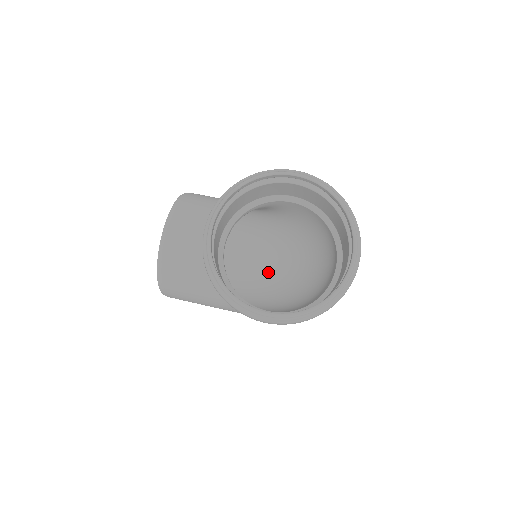
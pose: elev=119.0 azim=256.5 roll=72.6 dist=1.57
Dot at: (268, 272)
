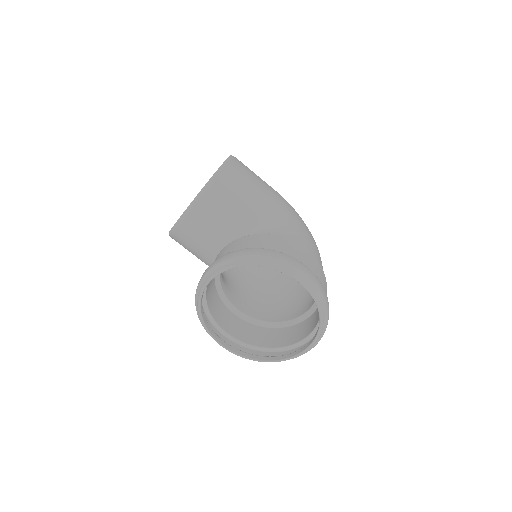
Dot at: occluded
